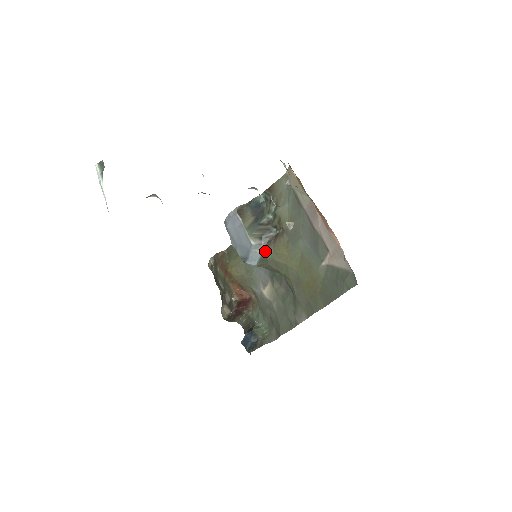
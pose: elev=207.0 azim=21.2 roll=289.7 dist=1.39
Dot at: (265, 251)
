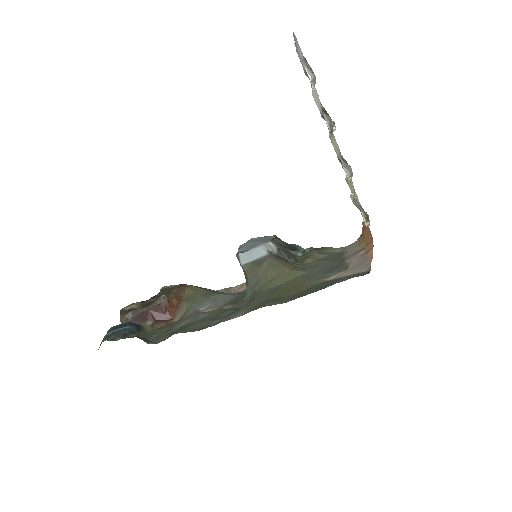
Dot at: (271, 256)
